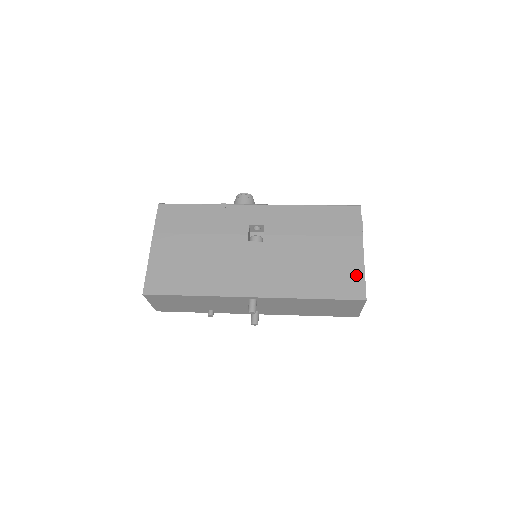
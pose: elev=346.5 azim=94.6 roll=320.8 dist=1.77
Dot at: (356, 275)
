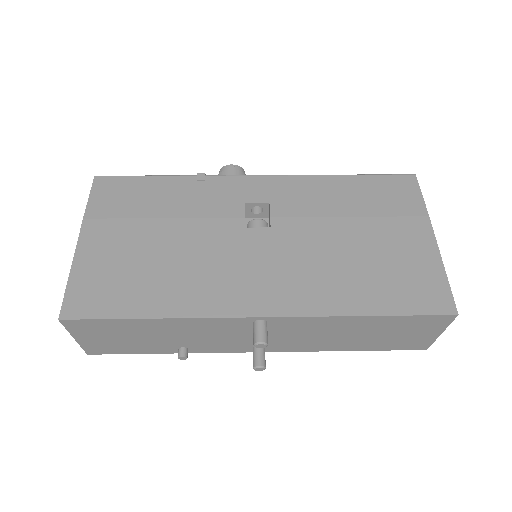
Dot at: (432, 274)
